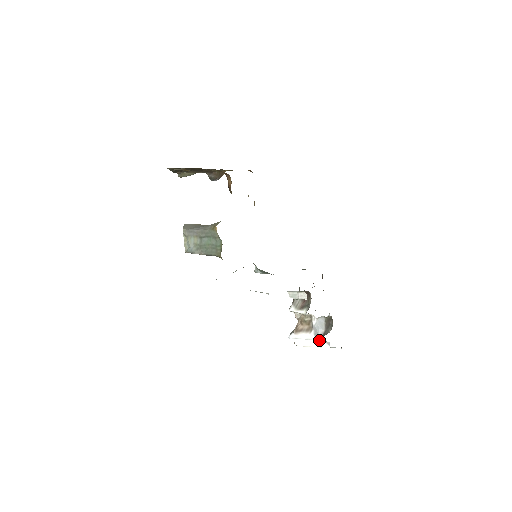
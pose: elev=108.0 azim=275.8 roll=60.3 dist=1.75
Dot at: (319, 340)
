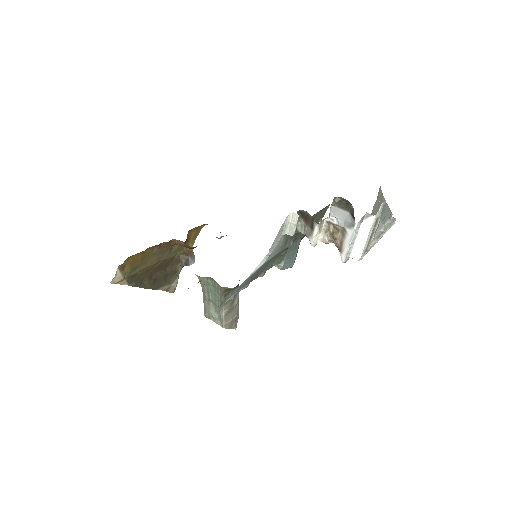
Dot at: (356, 225)
